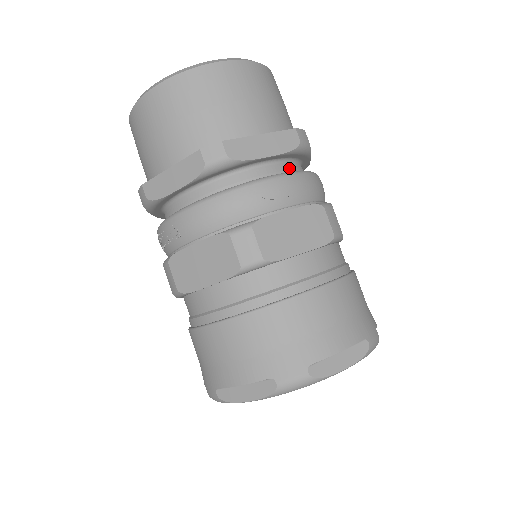
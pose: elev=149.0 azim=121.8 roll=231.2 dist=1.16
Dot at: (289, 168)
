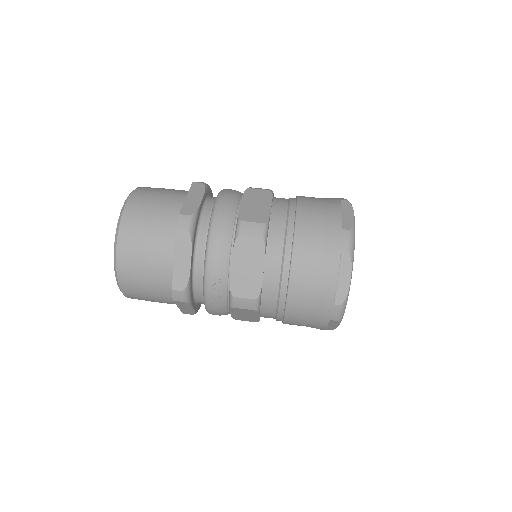
Dot at: (214, 198)
